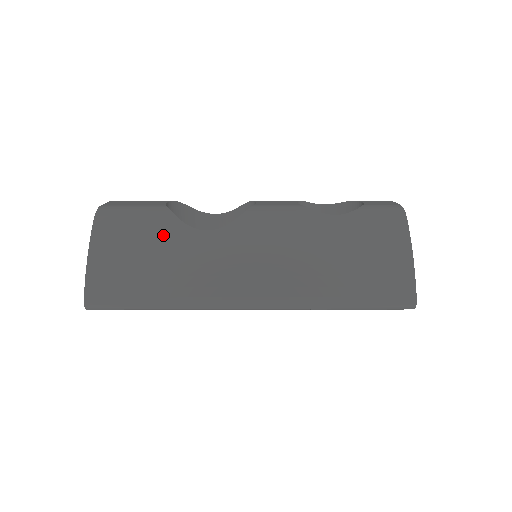
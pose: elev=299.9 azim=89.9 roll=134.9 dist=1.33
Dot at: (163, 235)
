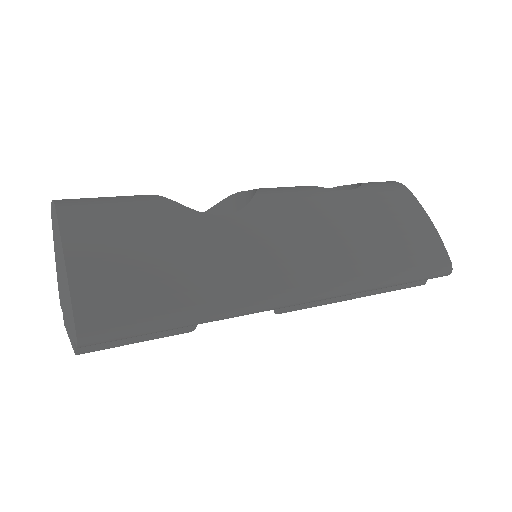
Dot at: (170, 225)
